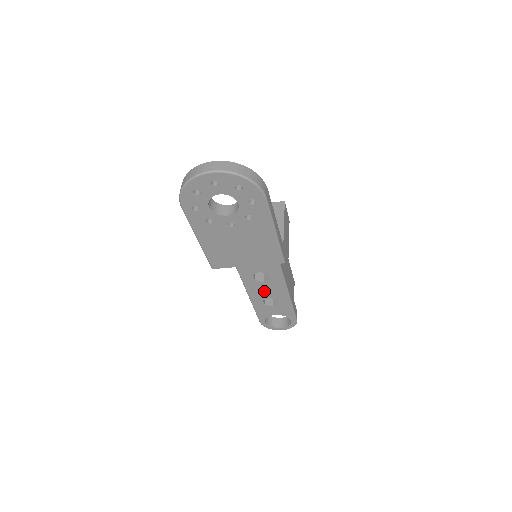
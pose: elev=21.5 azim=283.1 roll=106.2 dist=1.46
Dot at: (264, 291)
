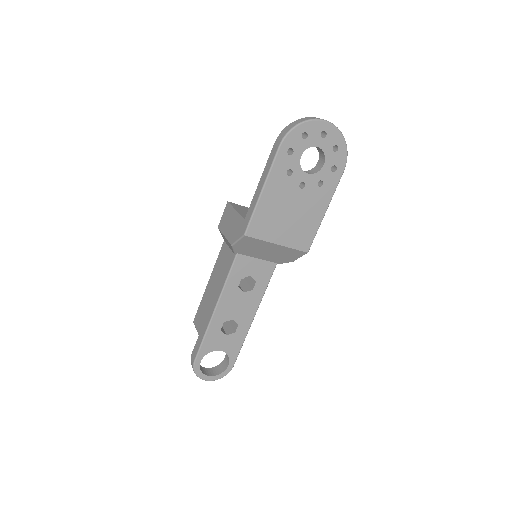
Dot at: (235, 307)
